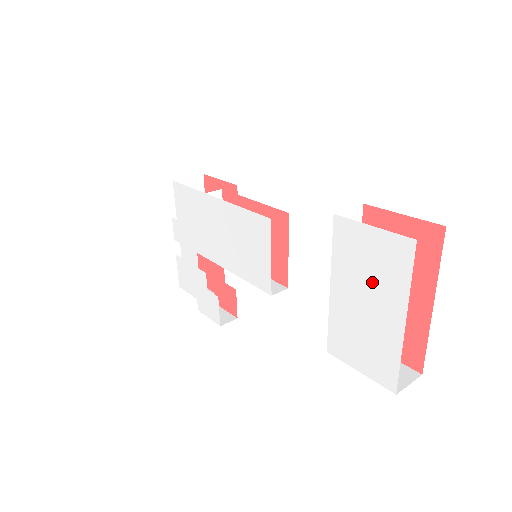
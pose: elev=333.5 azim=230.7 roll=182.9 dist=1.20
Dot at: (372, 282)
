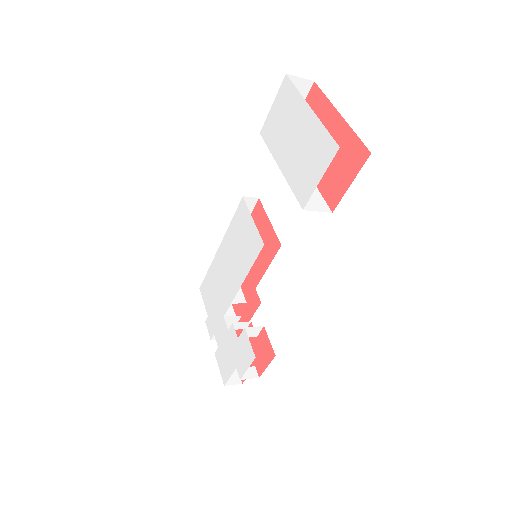
Dot at: (288, 123)
